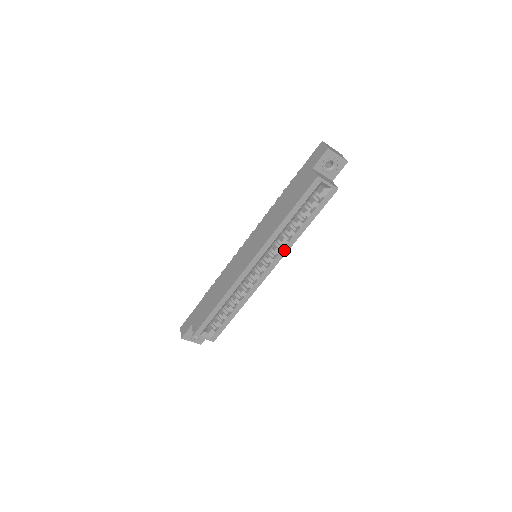
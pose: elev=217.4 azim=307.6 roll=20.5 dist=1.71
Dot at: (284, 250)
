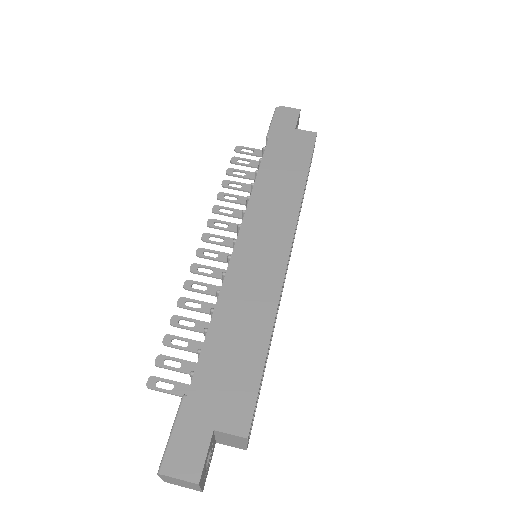
Dot at: (294, 235)
